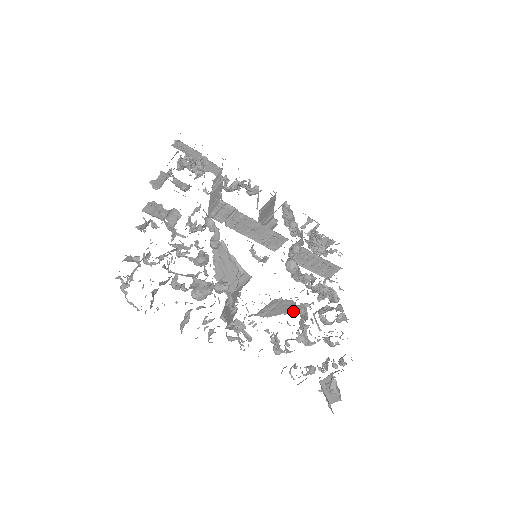
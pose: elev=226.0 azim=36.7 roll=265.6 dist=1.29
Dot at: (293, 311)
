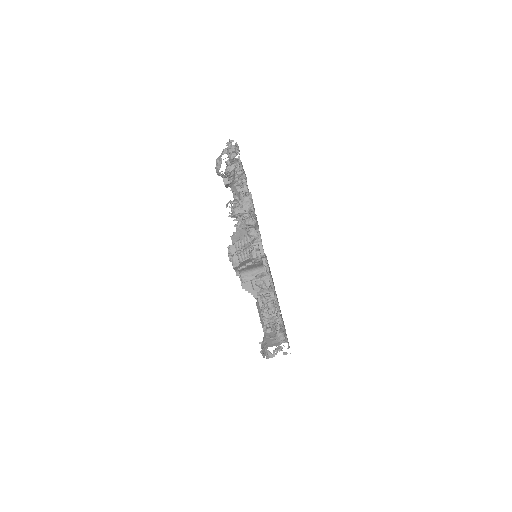
Dot at: occluded
